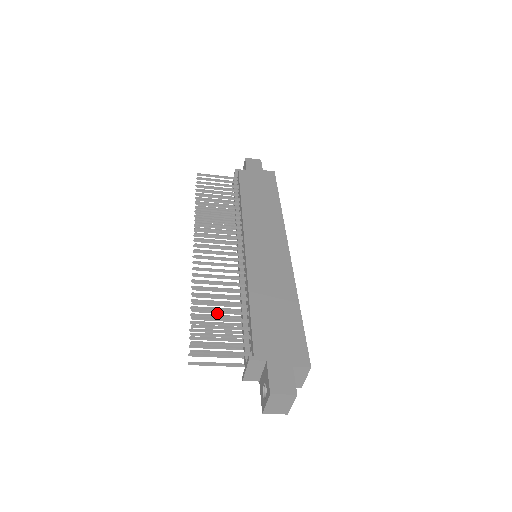
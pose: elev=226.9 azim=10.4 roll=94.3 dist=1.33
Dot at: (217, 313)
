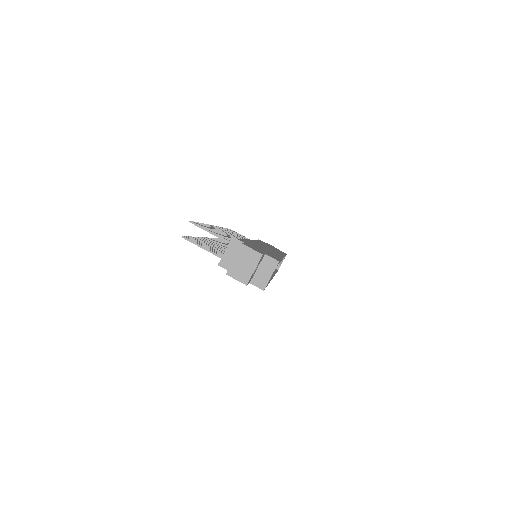
Dot at: occluded
